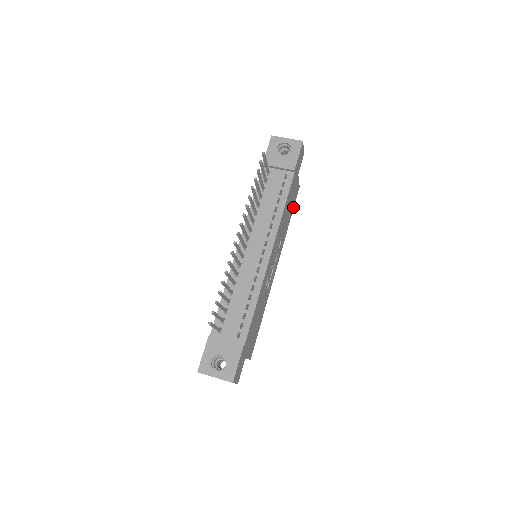
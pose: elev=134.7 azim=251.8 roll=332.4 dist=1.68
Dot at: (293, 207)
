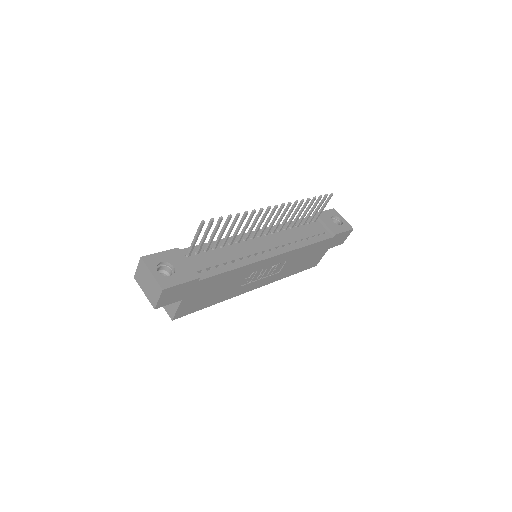
Dot at: (302, 270)
